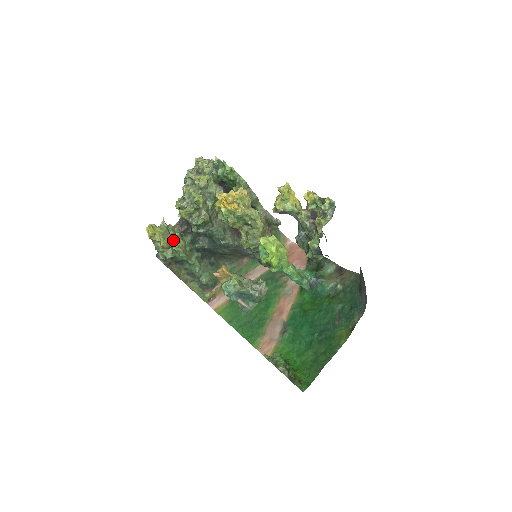
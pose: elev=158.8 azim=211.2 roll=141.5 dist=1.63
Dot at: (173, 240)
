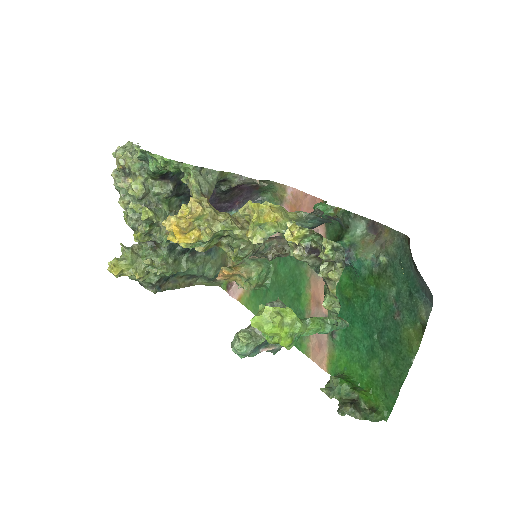
Dot at: (147, 265)
